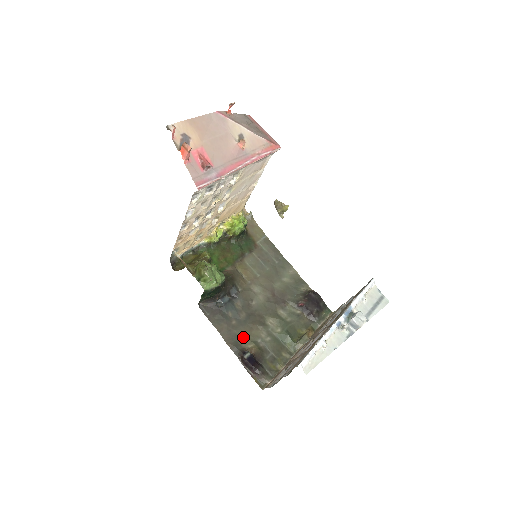
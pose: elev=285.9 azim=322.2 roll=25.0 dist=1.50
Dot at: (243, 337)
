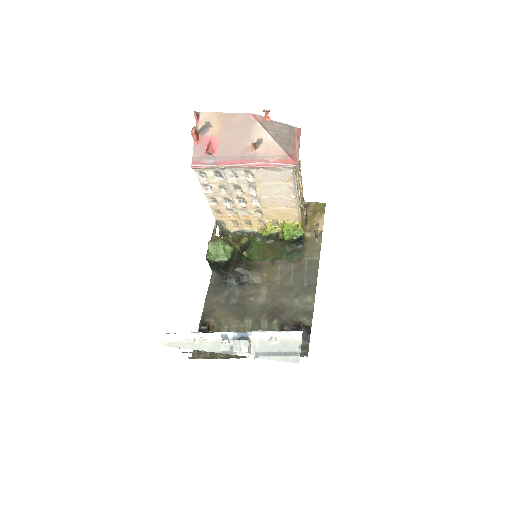
Dot at: (217, 315)
